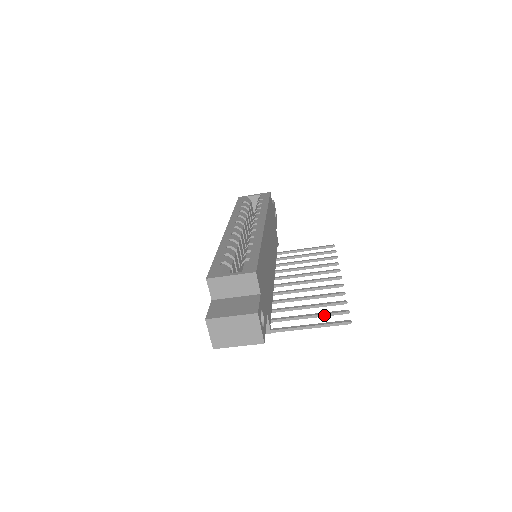
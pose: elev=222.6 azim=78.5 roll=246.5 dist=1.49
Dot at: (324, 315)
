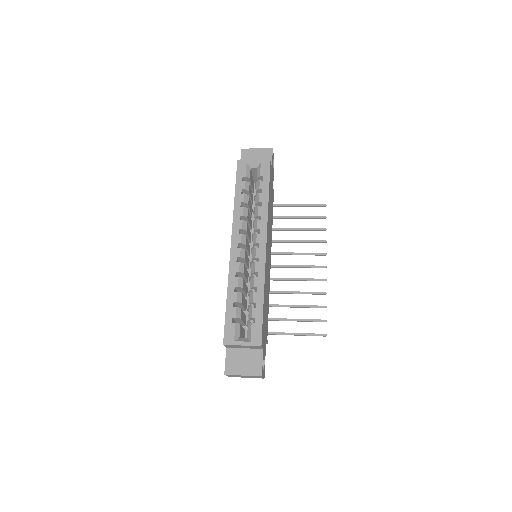
Dot at: (307, 321)
